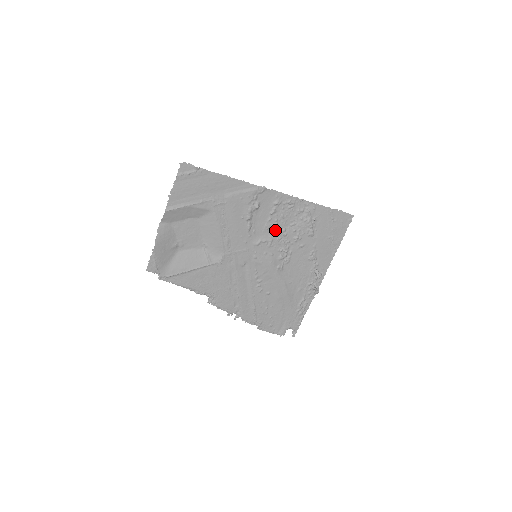
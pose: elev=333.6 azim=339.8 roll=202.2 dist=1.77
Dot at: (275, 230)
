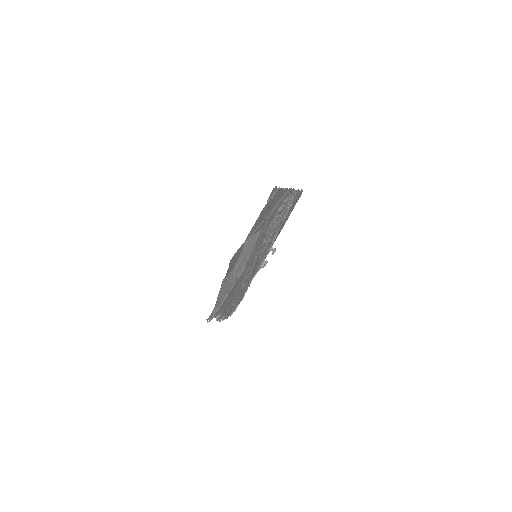
Dot at: (273, 225)
